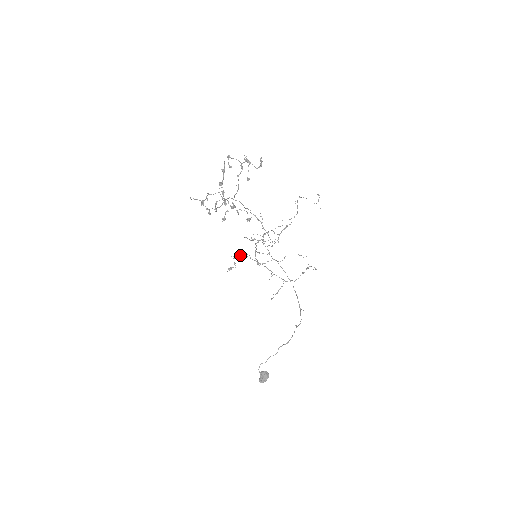
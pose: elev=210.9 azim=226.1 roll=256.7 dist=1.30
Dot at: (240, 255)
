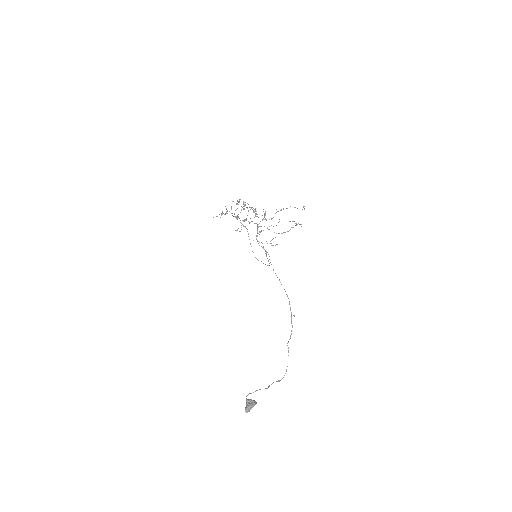
Dot at: (246, 219)
